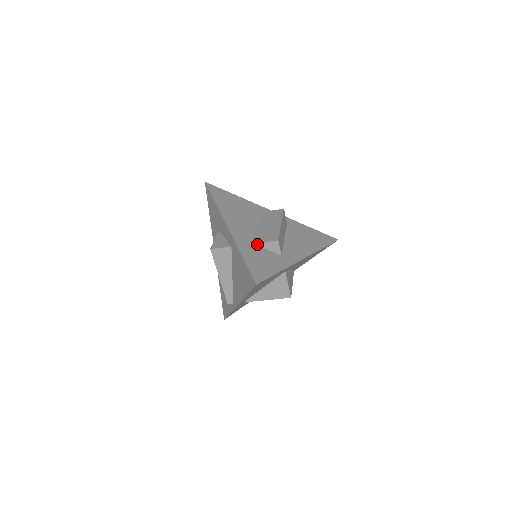
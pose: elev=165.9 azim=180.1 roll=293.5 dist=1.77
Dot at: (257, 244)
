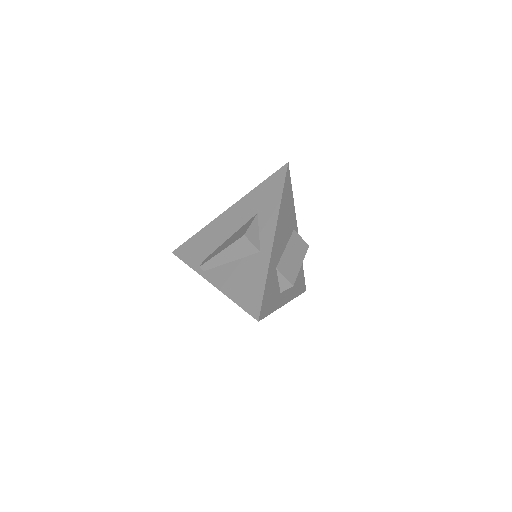
Dot at: (278, 271)
